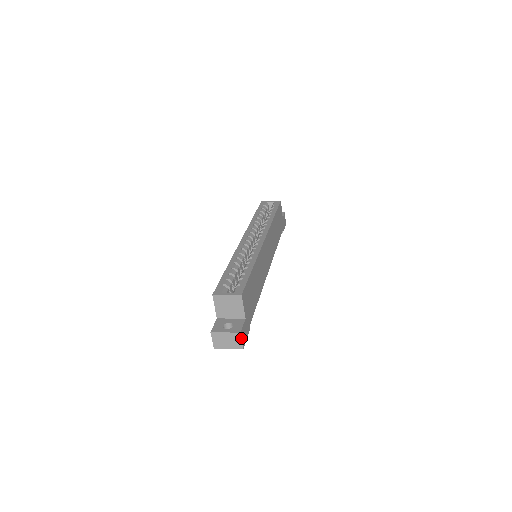
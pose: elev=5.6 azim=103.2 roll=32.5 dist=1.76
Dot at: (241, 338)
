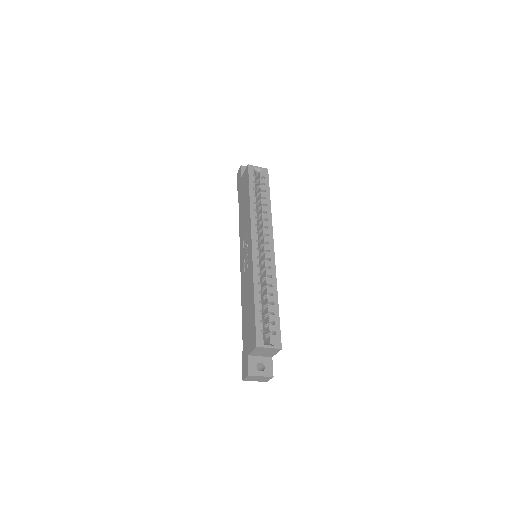
Dot at: (271, 378)
